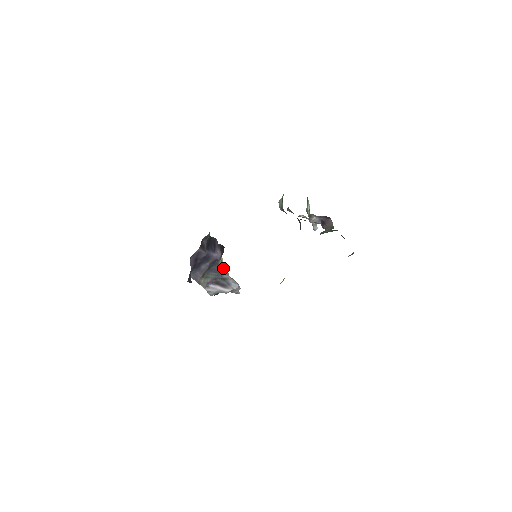
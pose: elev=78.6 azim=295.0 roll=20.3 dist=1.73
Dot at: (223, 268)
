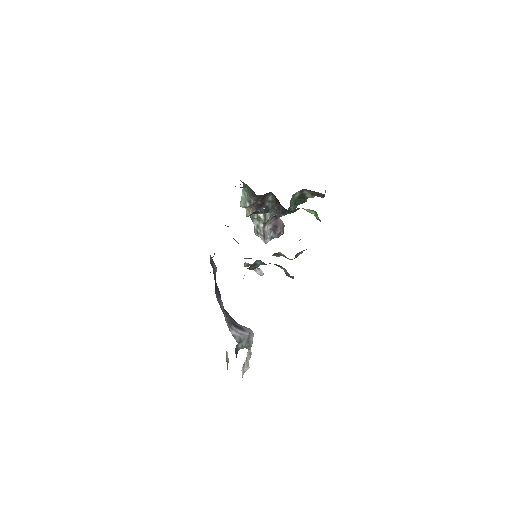
Dot at: occluded
